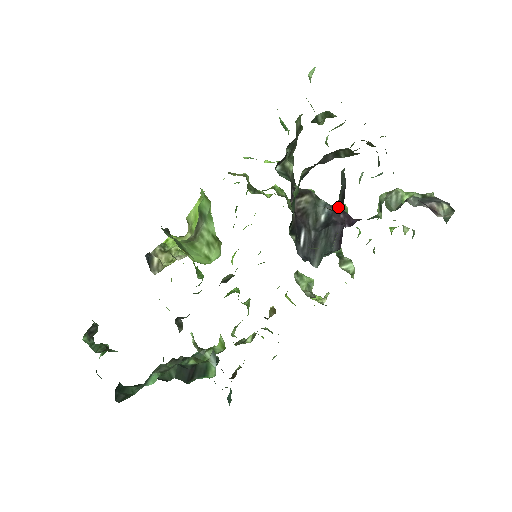
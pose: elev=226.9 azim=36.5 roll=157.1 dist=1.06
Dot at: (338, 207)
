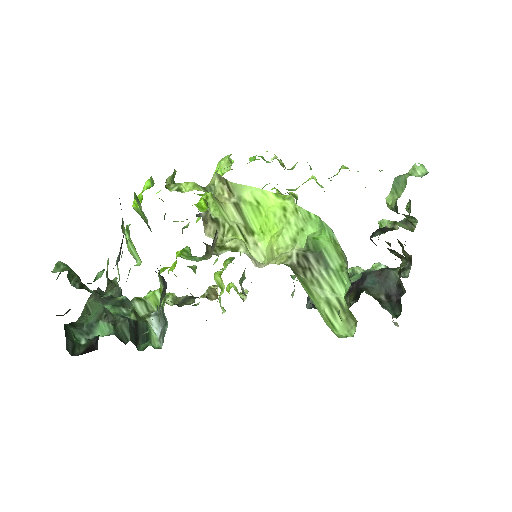
Dot at: (380, 301)
